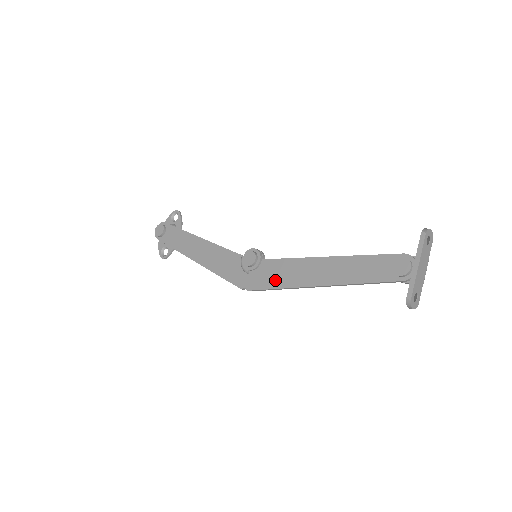
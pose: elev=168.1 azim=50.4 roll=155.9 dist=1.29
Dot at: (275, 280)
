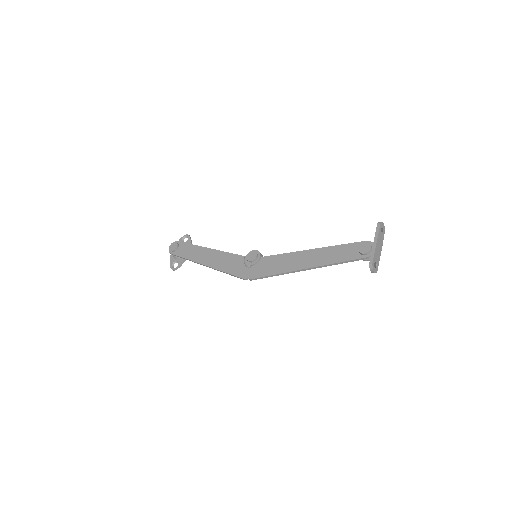
Dot at: (272, 269)
